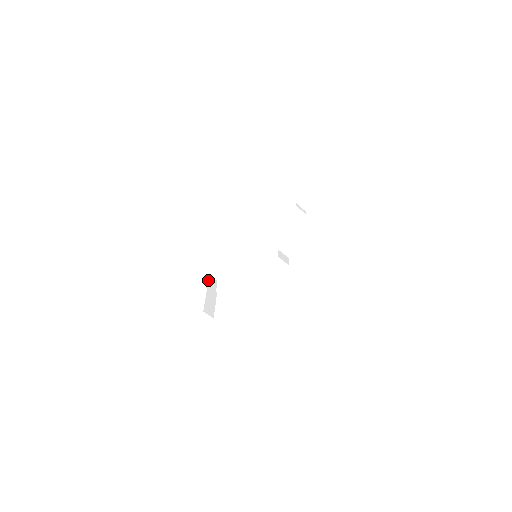
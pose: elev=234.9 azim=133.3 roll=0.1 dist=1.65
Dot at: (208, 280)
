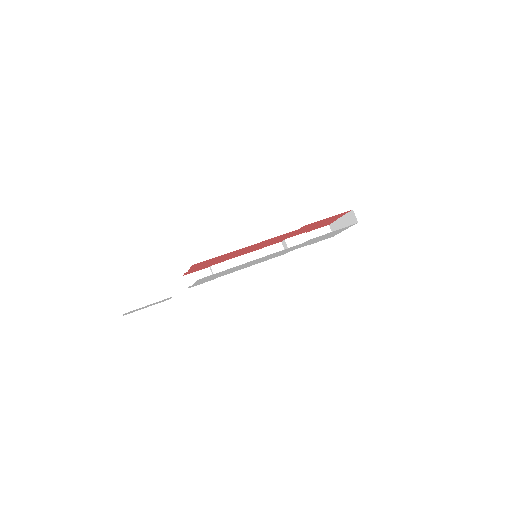
Dot at: occluded
